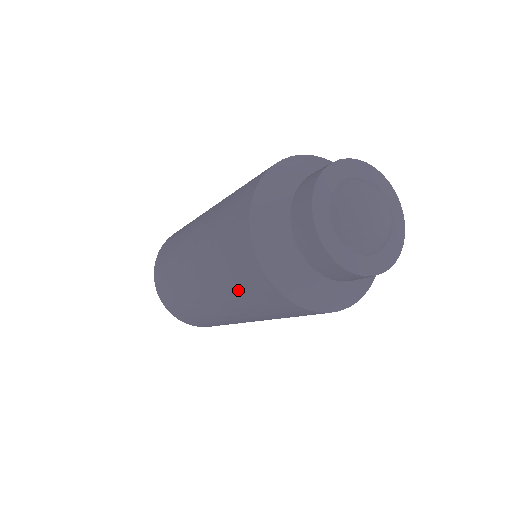
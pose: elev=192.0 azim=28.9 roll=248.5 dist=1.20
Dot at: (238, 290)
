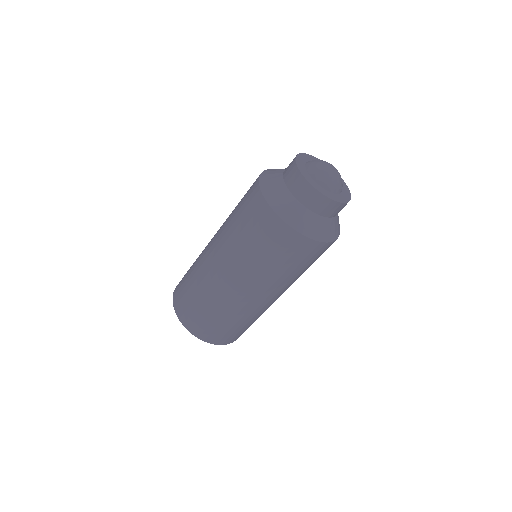
Dot at: (252, 242)
